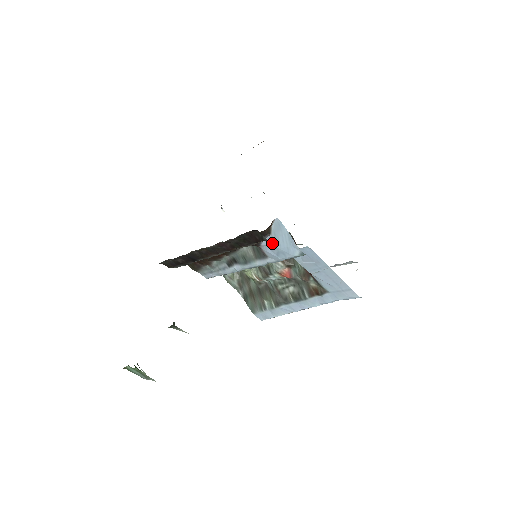
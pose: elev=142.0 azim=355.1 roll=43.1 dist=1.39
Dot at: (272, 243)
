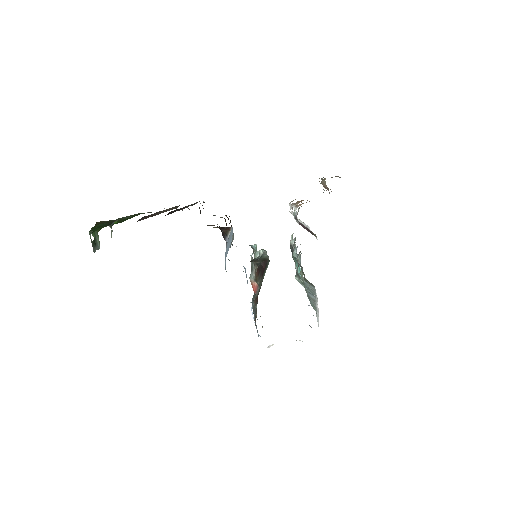
Dot at: occluded
